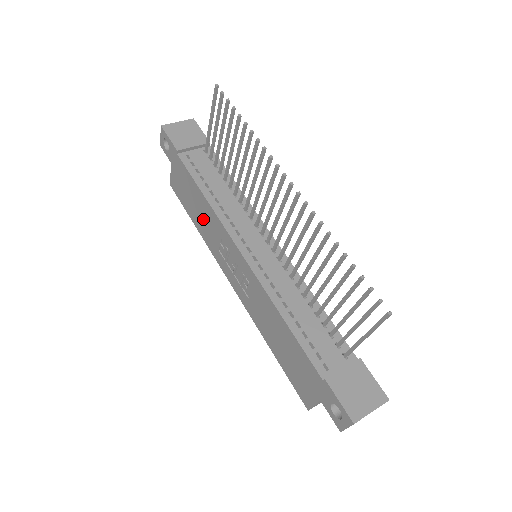
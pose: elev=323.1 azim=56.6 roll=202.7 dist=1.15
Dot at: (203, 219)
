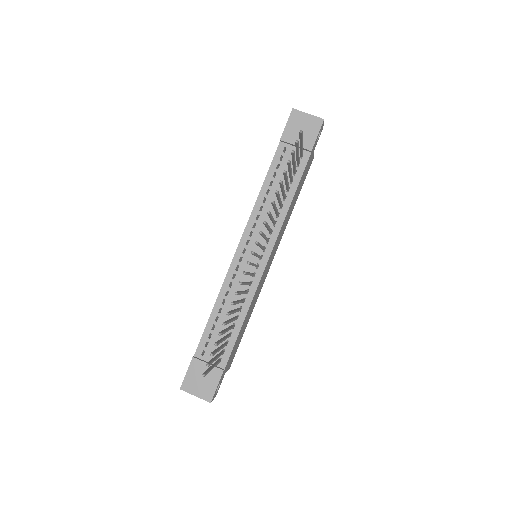
Dot at: occluded
